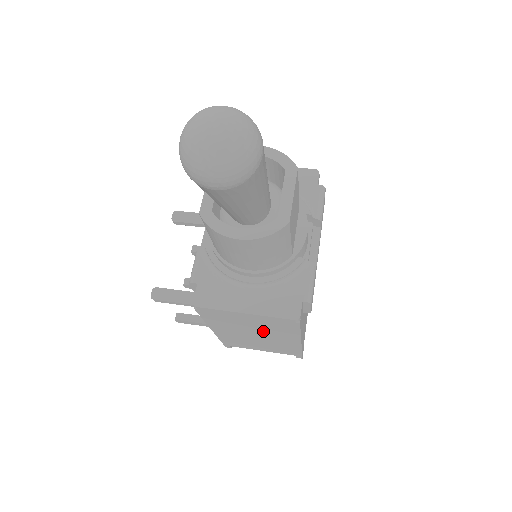
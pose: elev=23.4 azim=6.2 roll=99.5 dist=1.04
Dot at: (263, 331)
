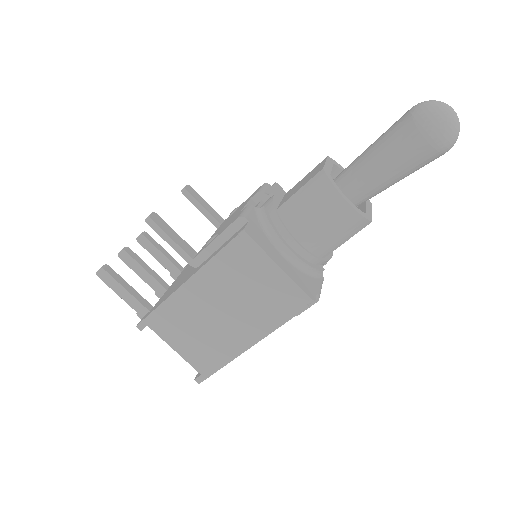
Dot at: (245, 307)
